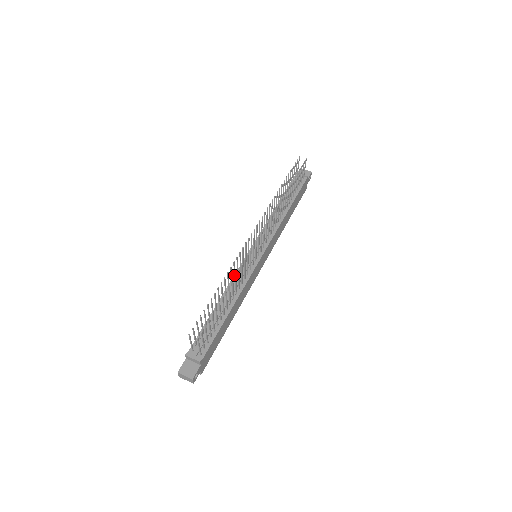
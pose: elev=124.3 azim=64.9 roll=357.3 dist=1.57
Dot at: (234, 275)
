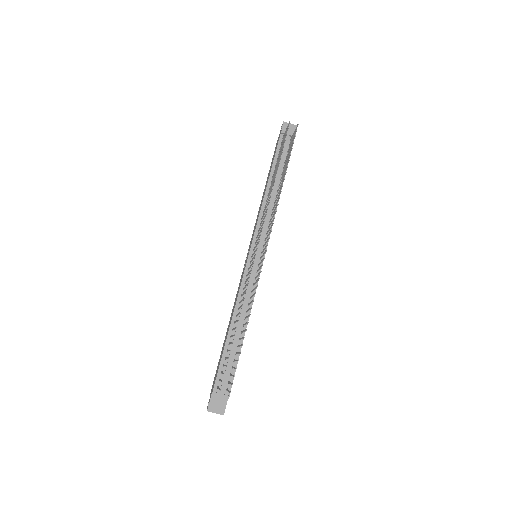
Dot at: (243, 294)
